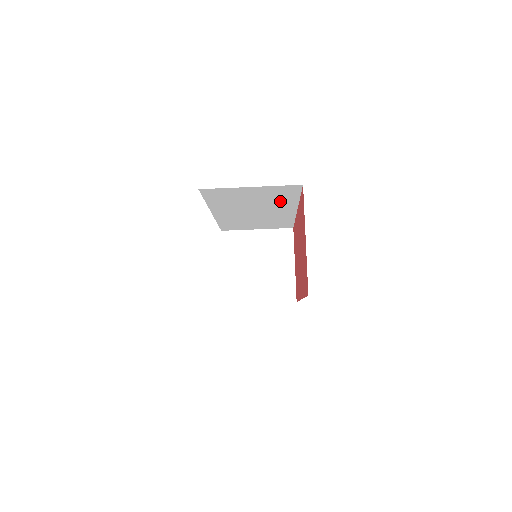
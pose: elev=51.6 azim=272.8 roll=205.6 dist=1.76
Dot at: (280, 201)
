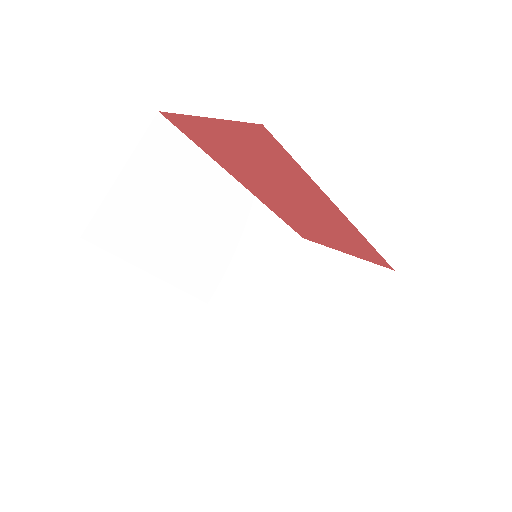
Dot at: (198, 181)
